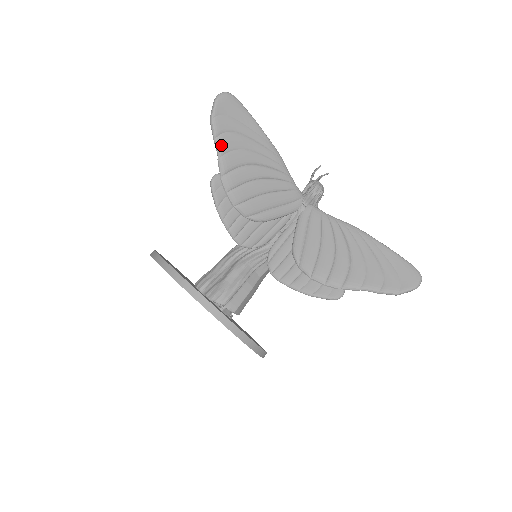
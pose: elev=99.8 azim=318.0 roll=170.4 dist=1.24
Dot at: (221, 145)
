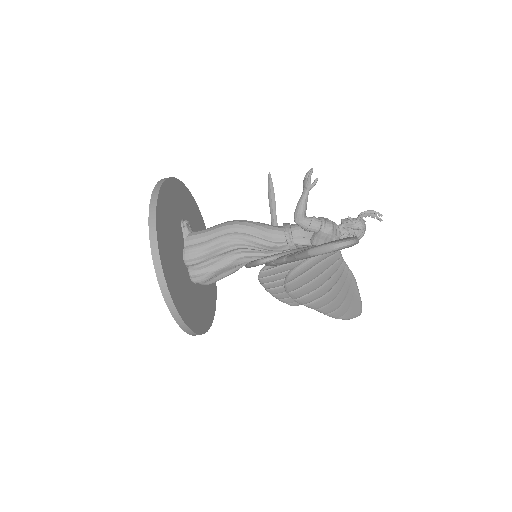
Dot at: (298, 260)
